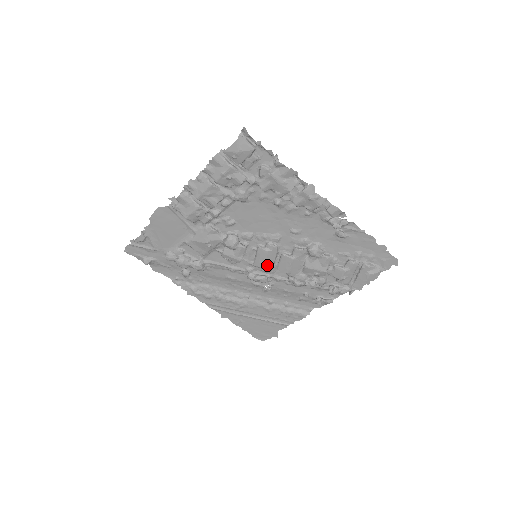
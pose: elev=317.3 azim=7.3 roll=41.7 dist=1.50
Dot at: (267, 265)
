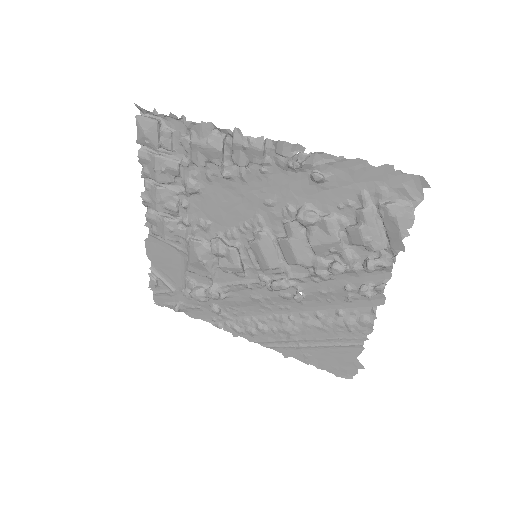
Dot at: (271, 262)
